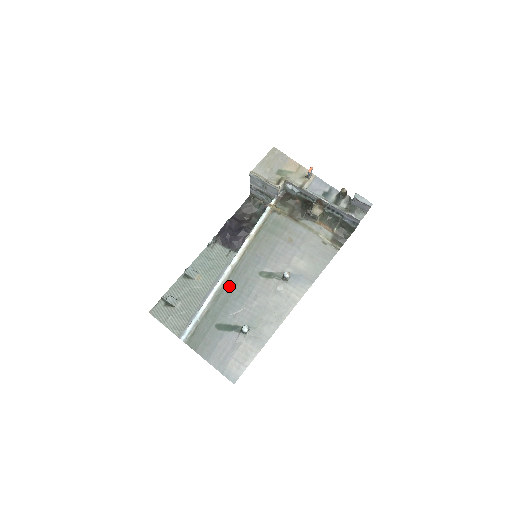
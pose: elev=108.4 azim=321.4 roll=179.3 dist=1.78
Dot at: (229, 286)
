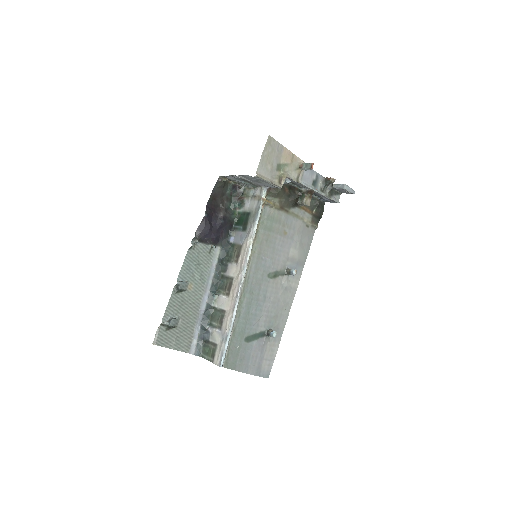
Dot at: (246, 298)
